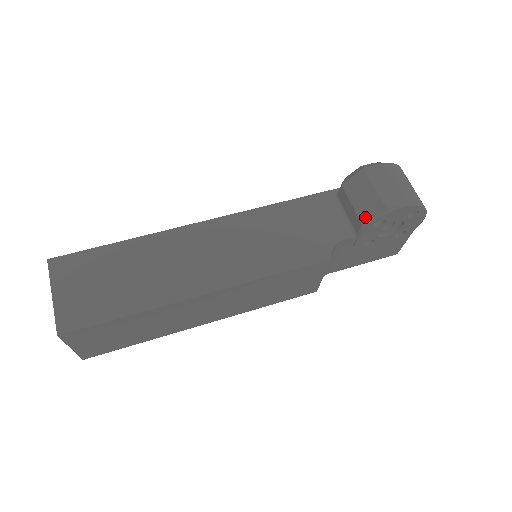
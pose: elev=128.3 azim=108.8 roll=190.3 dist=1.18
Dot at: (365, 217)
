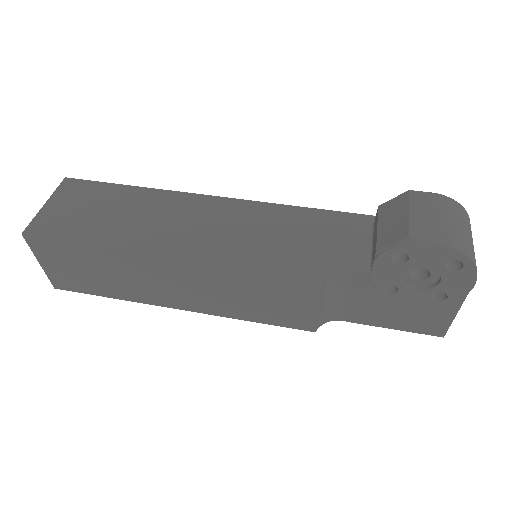
Dot at: (383, 243)
